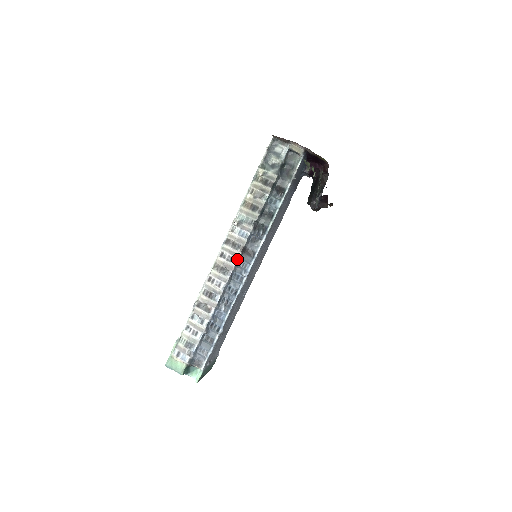
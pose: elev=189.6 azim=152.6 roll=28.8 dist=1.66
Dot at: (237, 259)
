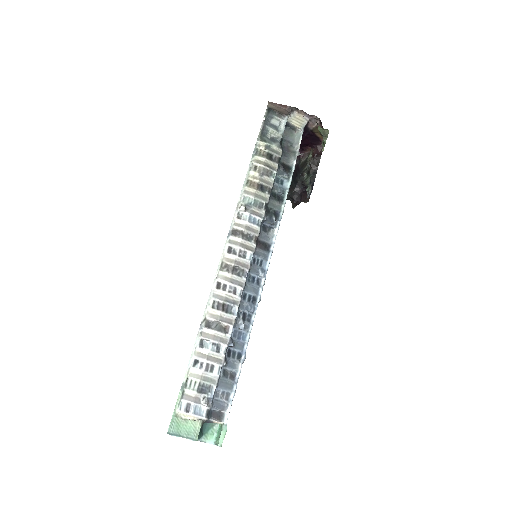
Dot at: (252, 254)
